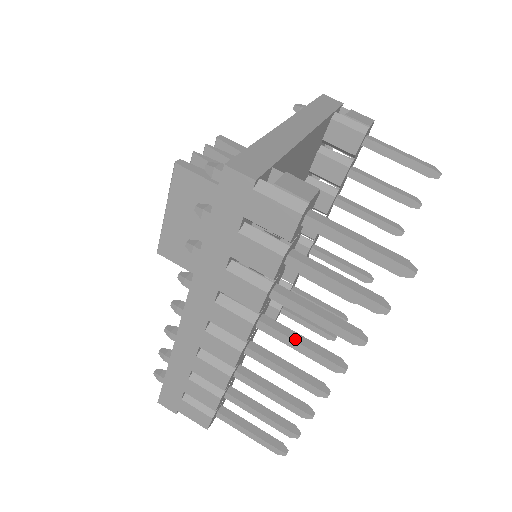
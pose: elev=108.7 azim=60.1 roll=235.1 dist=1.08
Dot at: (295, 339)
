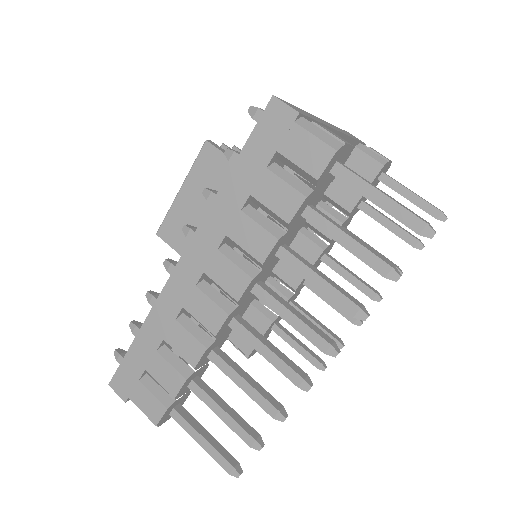
Dot at: (290, 309)
